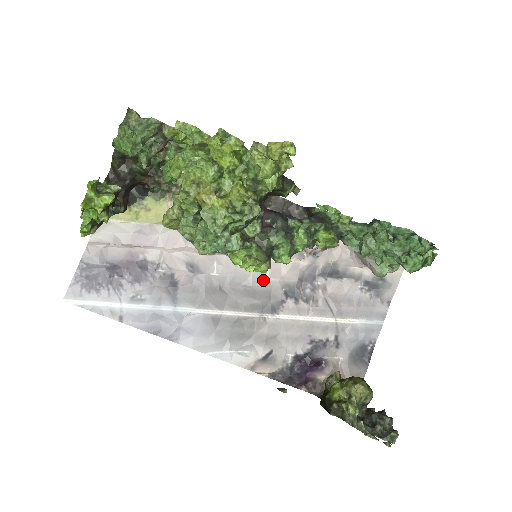
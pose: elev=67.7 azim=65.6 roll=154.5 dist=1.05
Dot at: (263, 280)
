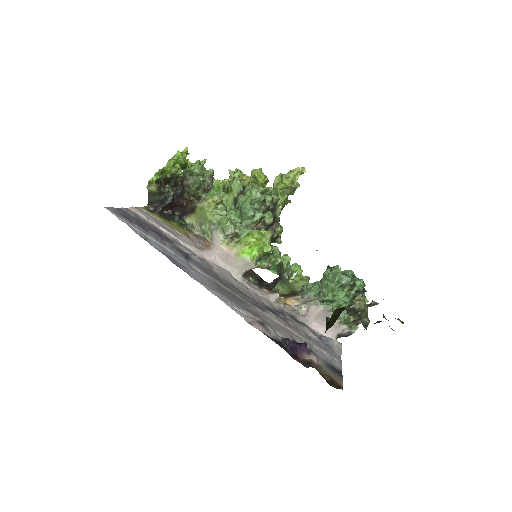
Dot at: (249, 293)
